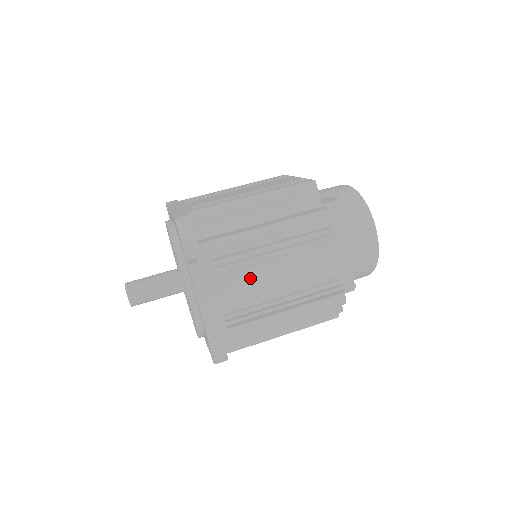
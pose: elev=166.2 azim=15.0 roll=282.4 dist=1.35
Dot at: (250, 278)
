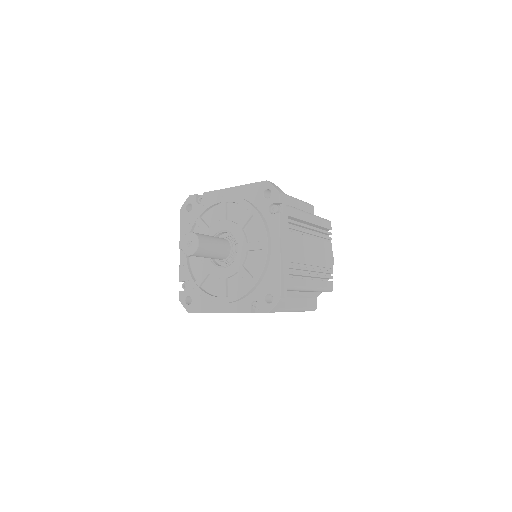
Dot at: (302, 243)
